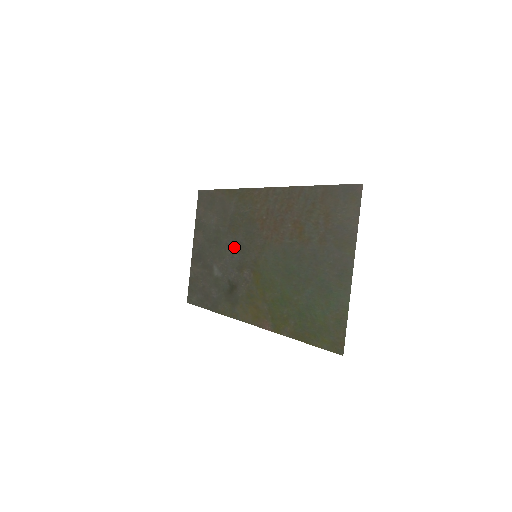
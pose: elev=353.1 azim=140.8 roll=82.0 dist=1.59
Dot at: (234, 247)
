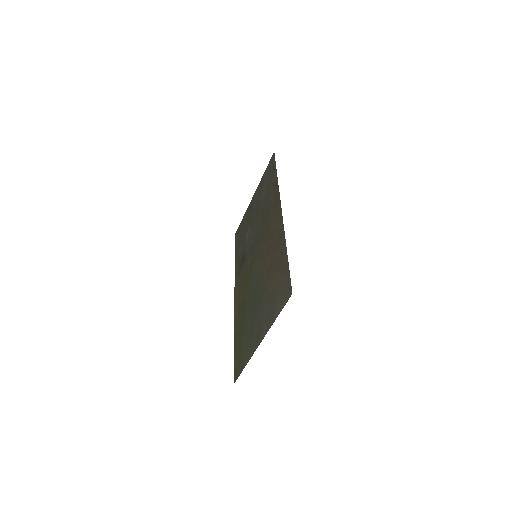
Dot at: (257, 231)
